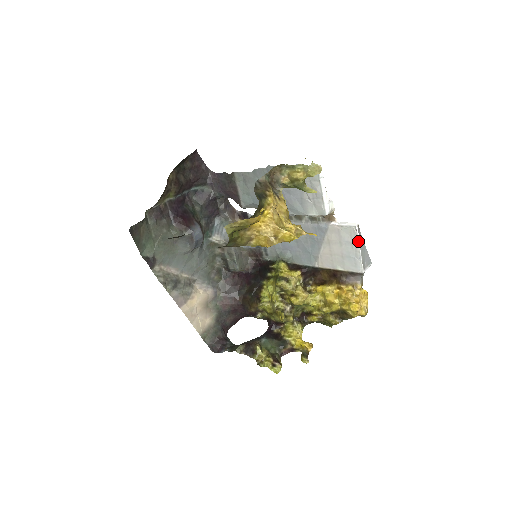
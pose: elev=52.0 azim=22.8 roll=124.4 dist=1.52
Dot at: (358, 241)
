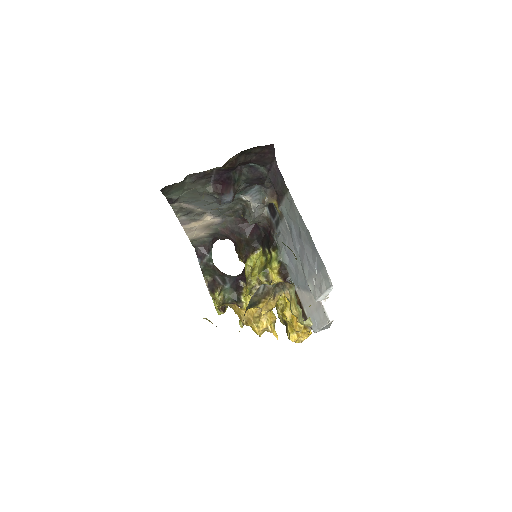
Dot at: (325, 325)
